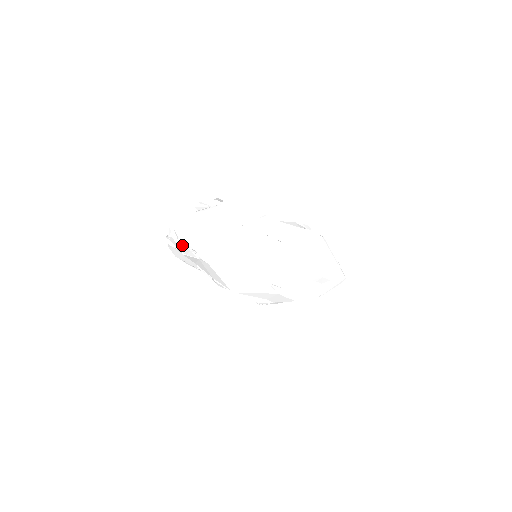
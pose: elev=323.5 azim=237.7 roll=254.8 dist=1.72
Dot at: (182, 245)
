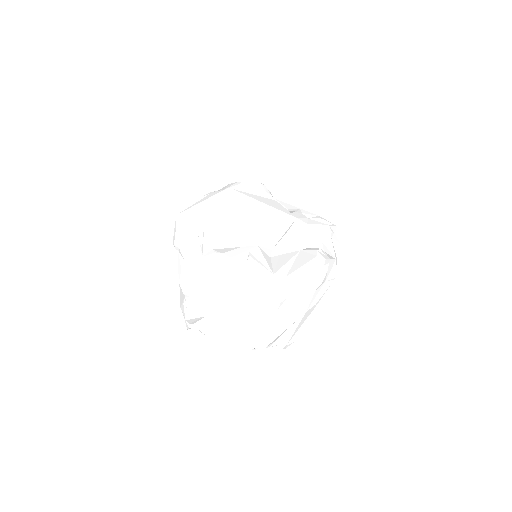
Dot at: occluded
